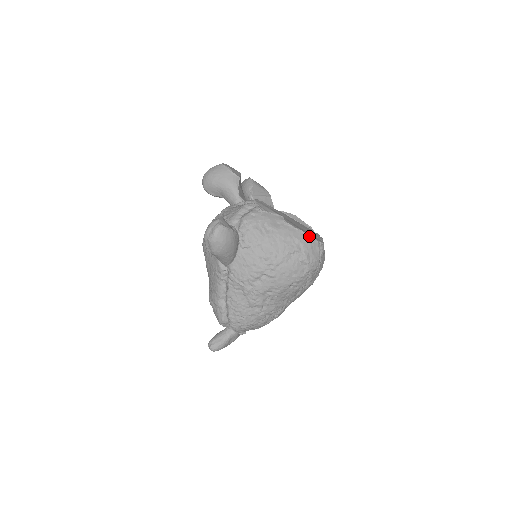
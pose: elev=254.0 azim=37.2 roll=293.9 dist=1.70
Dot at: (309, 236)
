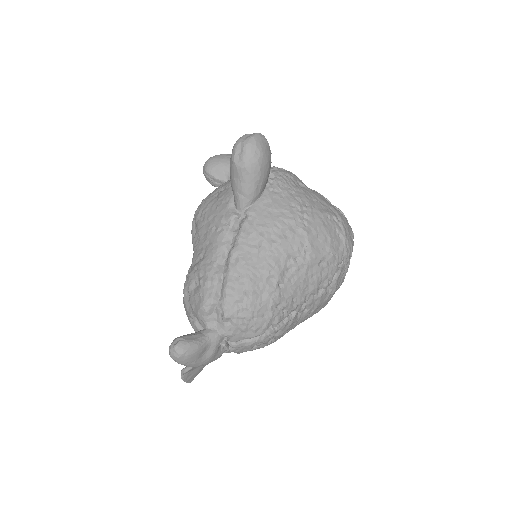
Dot at: (344, 215)
